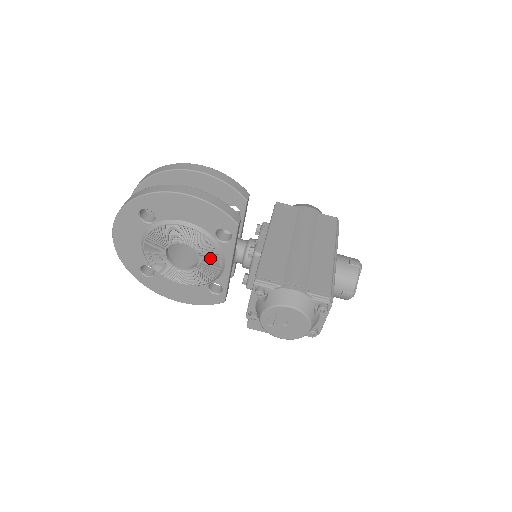
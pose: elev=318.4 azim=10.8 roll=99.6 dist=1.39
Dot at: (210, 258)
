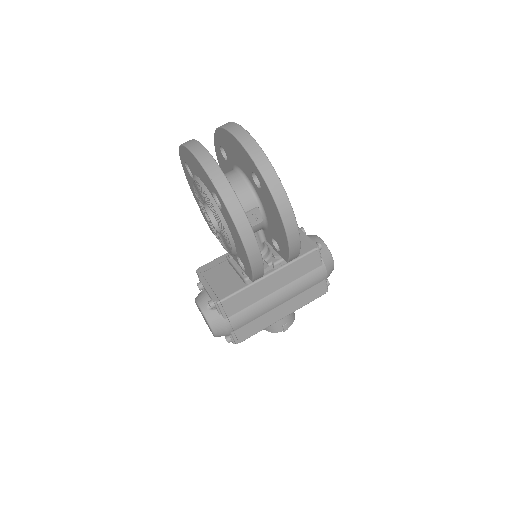
Dot at: (224, 243)
